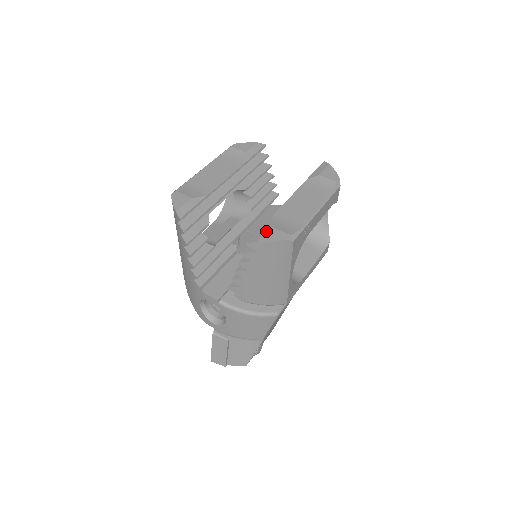
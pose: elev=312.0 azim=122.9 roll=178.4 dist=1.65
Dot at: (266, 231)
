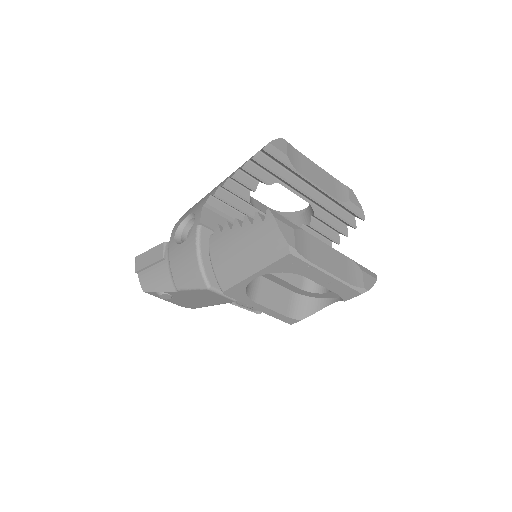
Dot at: (288, 224)
